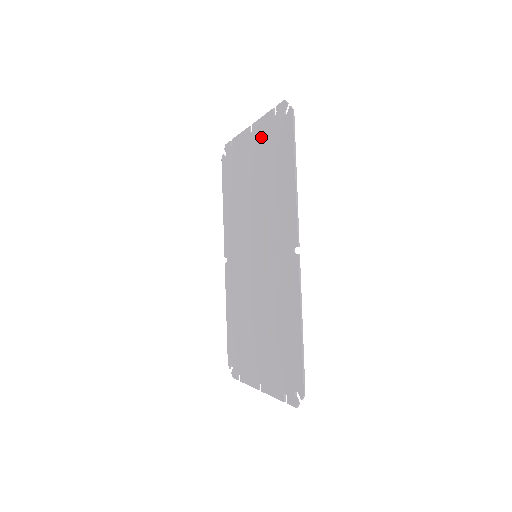
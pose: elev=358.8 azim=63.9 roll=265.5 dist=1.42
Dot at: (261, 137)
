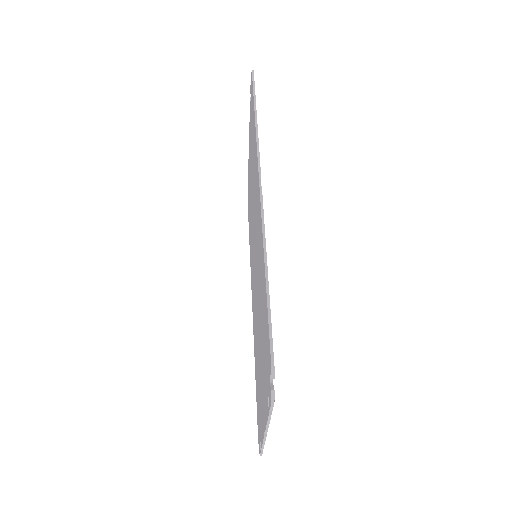
Dot at: (250, 135)
